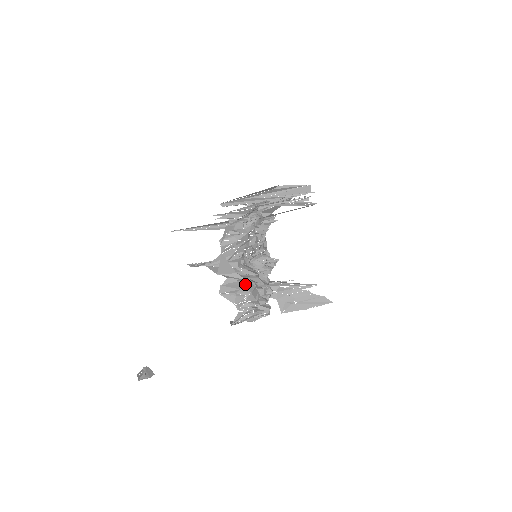
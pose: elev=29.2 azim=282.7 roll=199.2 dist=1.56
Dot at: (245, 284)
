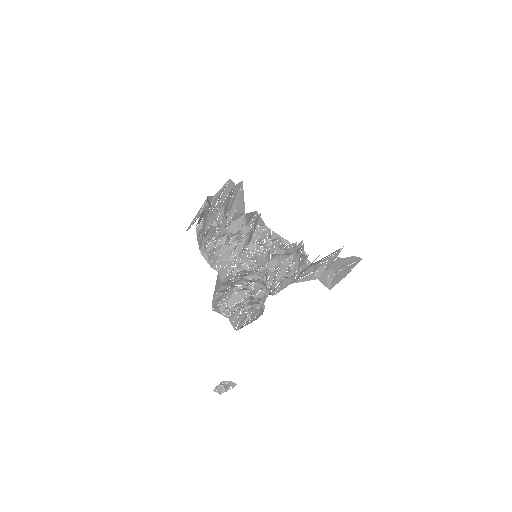
Dot at: (225, 293)
